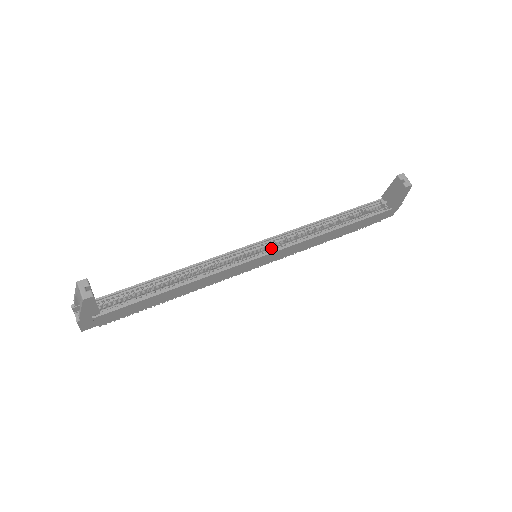
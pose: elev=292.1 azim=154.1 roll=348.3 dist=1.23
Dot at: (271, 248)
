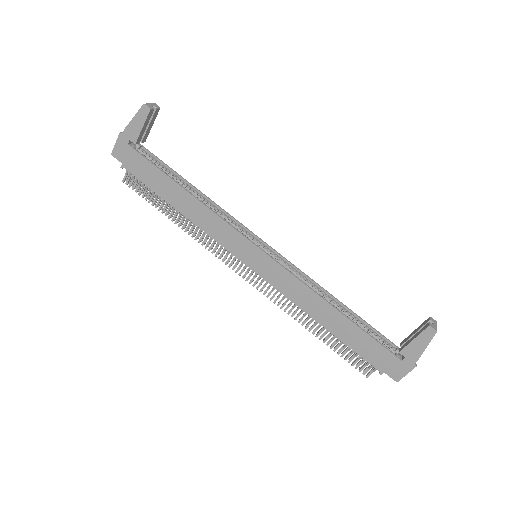
Dot at: (273, 257)
